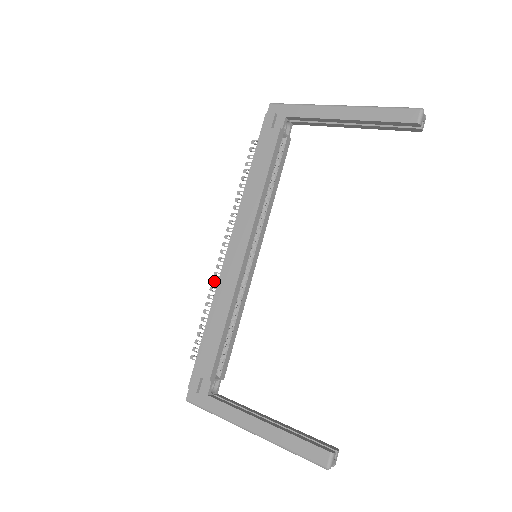
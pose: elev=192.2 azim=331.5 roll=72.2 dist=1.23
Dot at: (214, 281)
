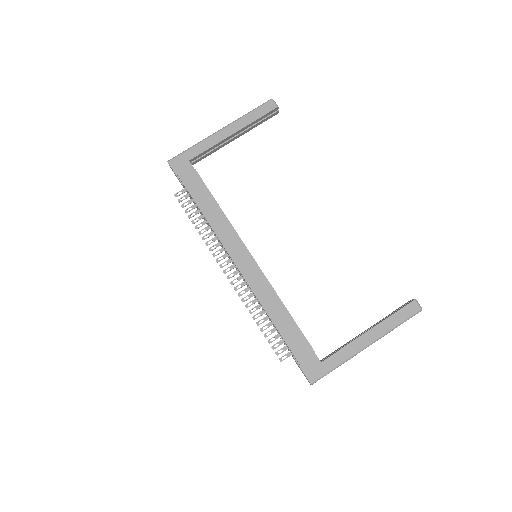
Dot at: (243, 300)
